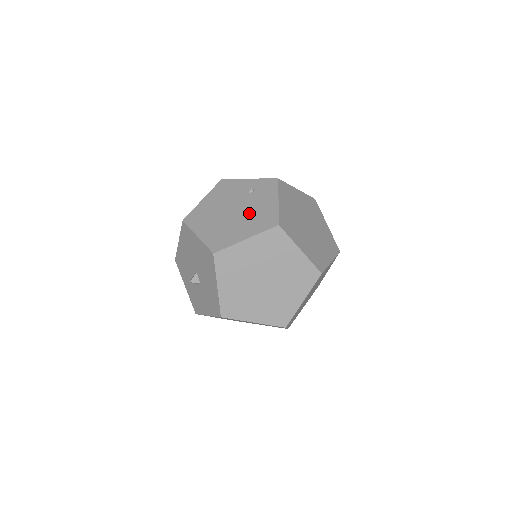
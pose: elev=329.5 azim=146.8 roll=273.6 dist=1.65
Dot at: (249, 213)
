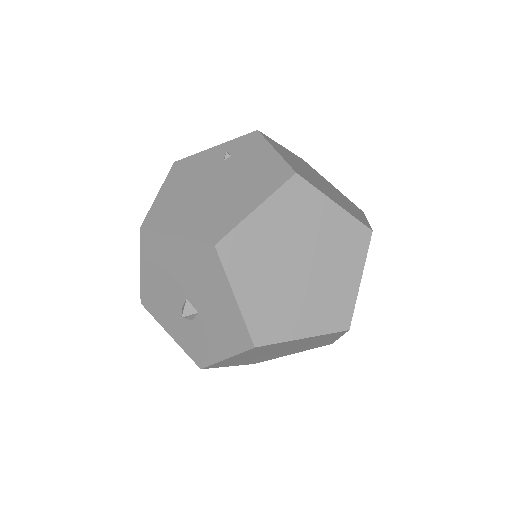
Dot at: (240, 179)
